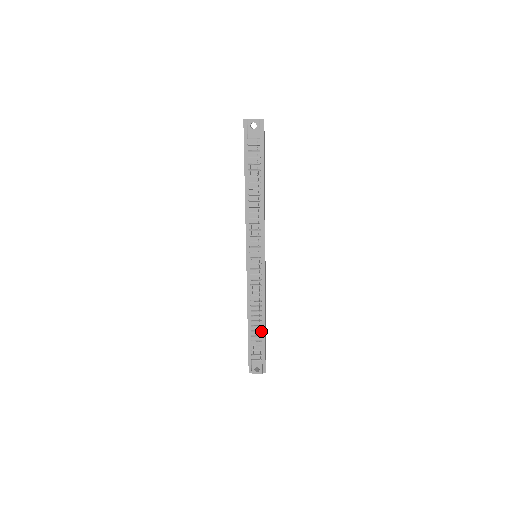
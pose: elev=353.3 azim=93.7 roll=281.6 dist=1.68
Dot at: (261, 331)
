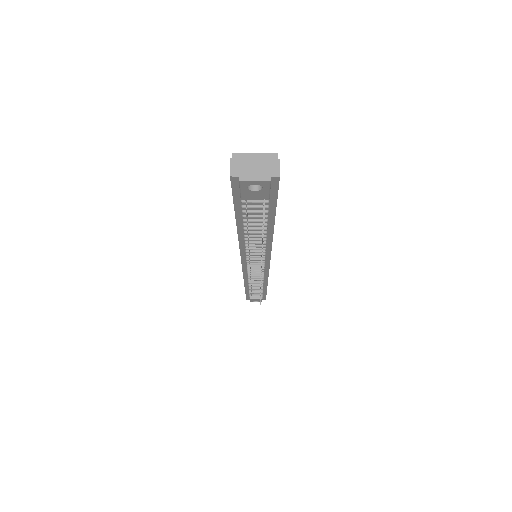
Dot at: occluded
